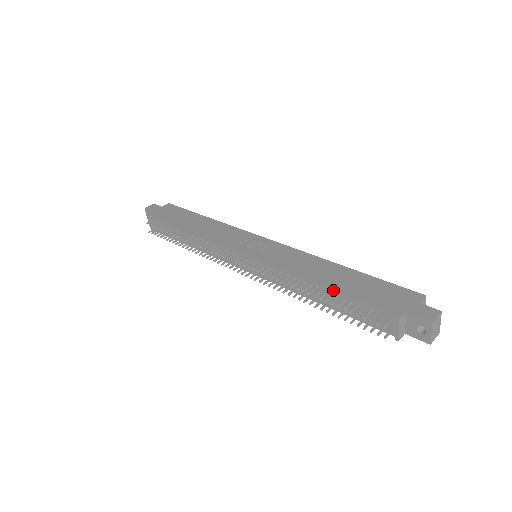
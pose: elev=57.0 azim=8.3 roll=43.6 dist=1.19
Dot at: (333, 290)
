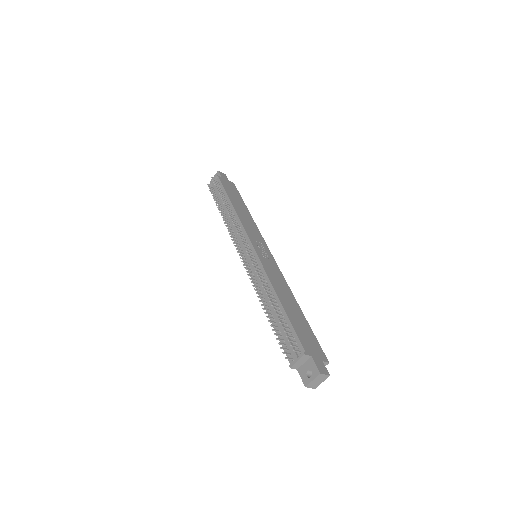
Dot at: (284, 309)
